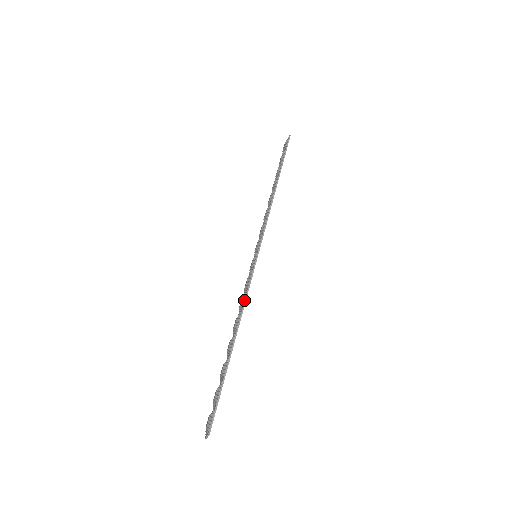
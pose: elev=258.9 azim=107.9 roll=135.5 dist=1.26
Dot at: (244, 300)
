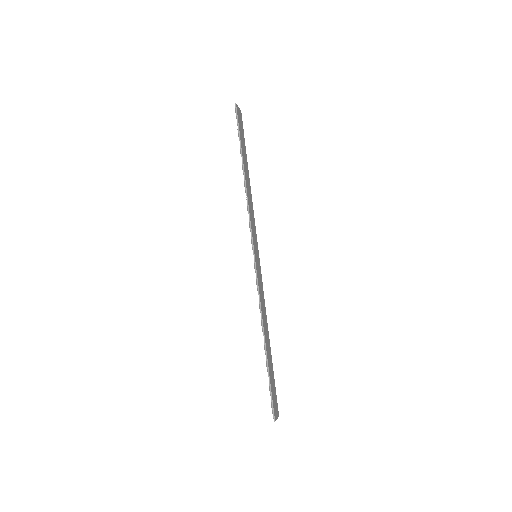
Dot at: (259, 307)
